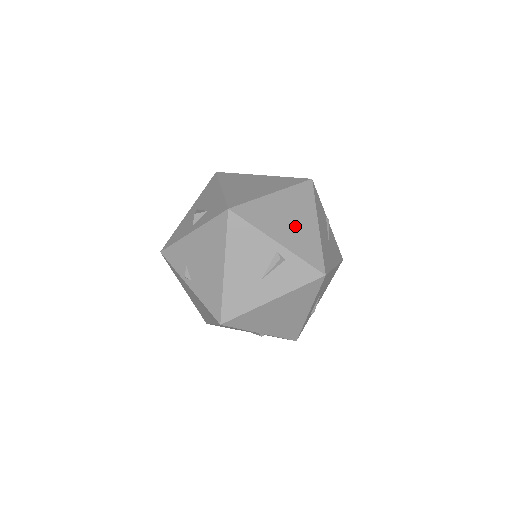
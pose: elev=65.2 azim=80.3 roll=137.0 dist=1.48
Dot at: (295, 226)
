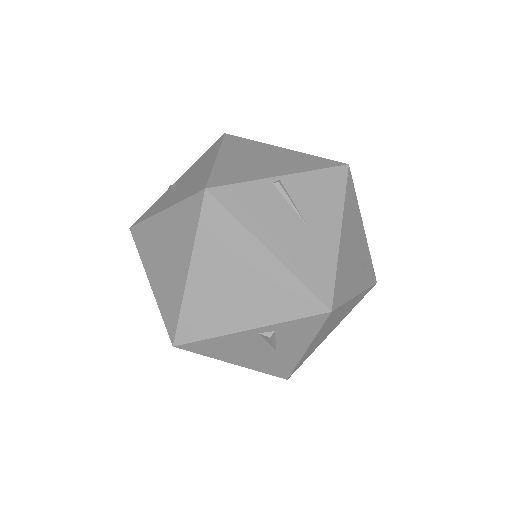
Dot at: (247, 287)
